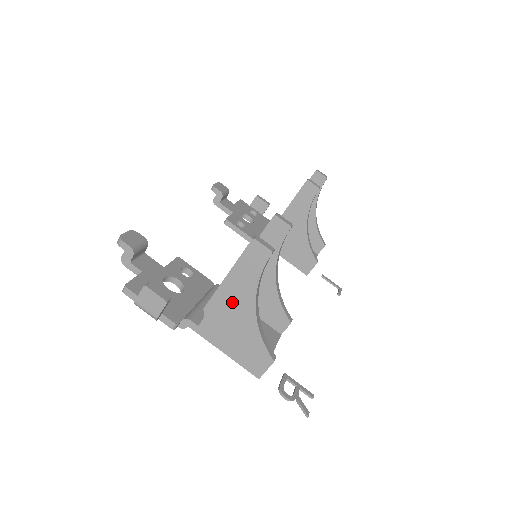
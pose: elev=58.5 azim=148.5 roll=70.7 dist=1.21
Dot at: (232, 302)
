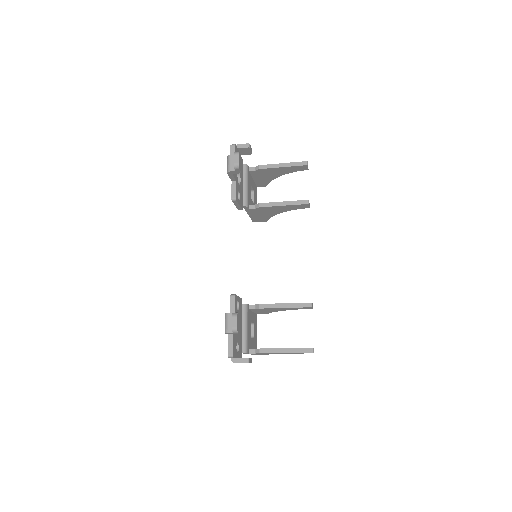
Dot at: occluded
